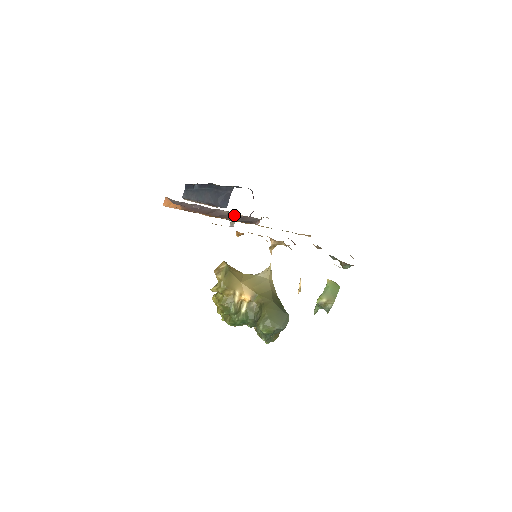
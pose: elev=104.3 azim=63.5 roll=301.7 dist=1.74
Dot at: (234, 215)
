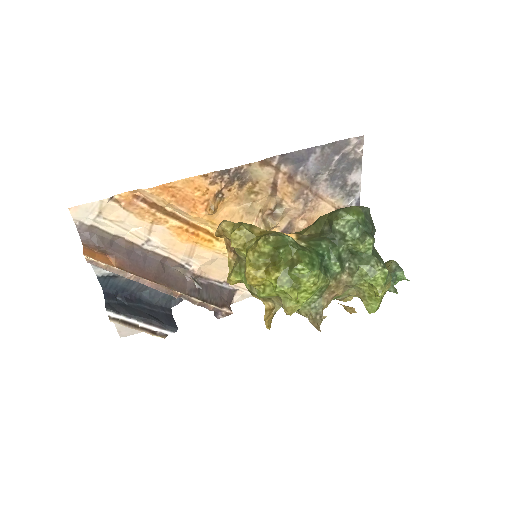
Dot at: (192, 271)
